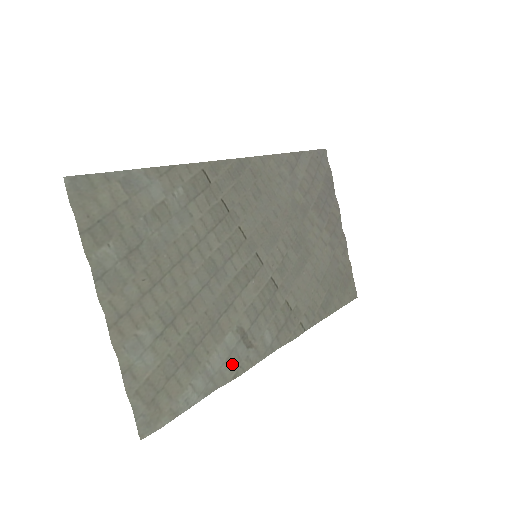
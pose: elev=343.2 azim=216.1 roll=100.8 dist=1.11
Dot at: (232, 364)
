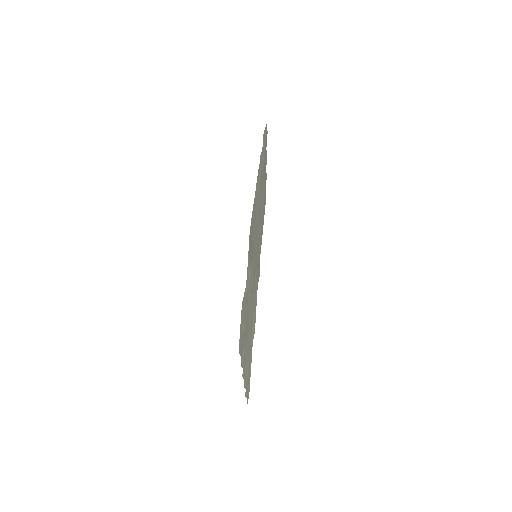
Dot at: occluded
